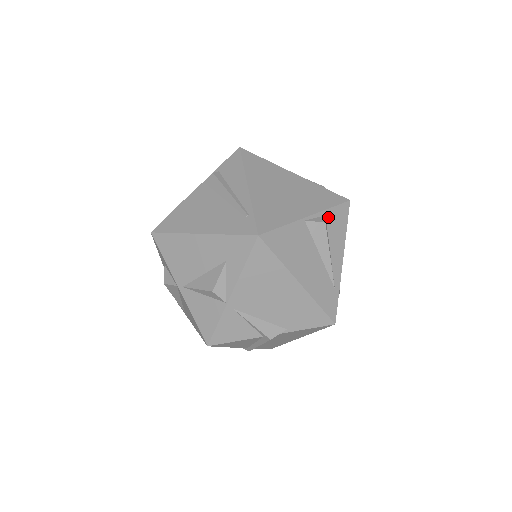
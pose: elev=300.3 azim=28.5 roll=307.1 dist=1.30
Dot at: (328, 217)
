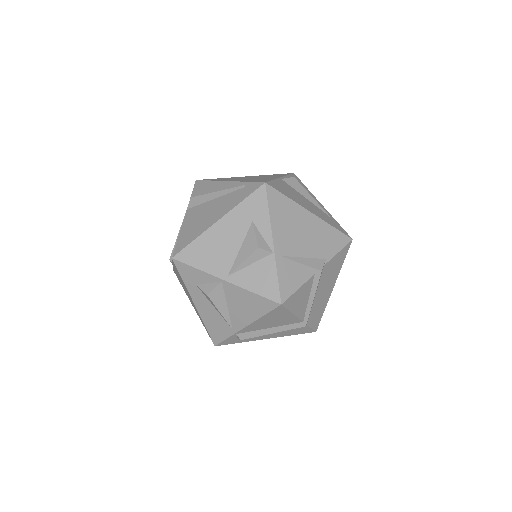
Dot at: occluded
